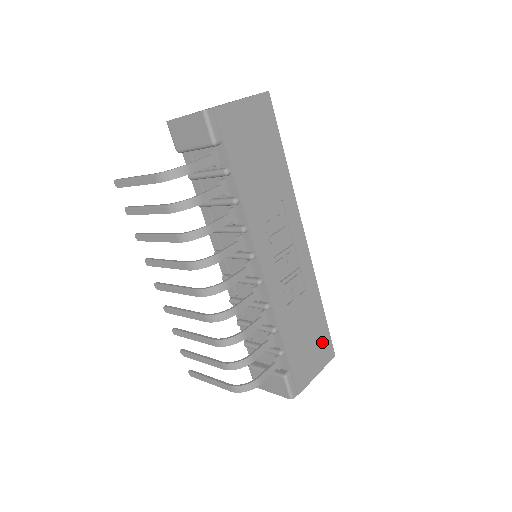
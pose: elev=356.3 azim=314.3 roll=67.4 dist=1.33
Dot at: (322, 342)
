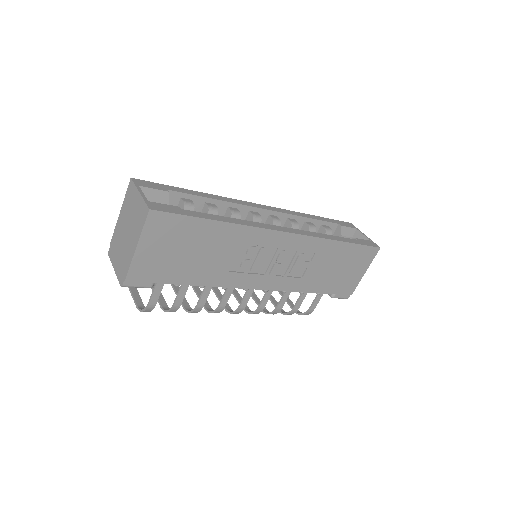
Dot at: (358, 256)
